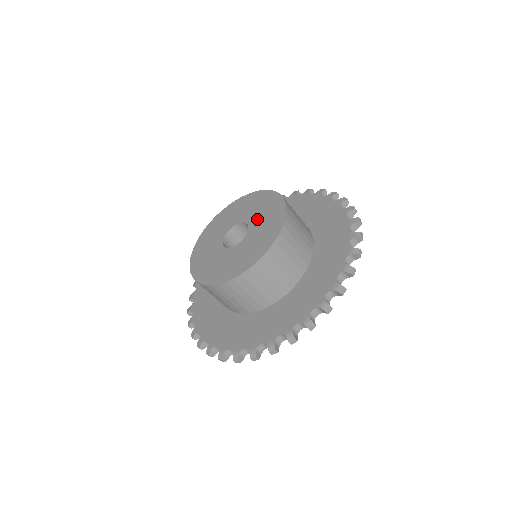
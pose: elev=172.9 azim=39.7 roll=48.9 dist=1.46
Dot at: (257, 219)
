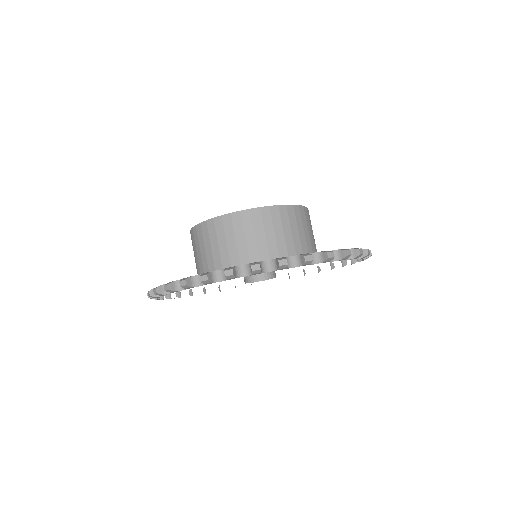
Dot at: occluded
